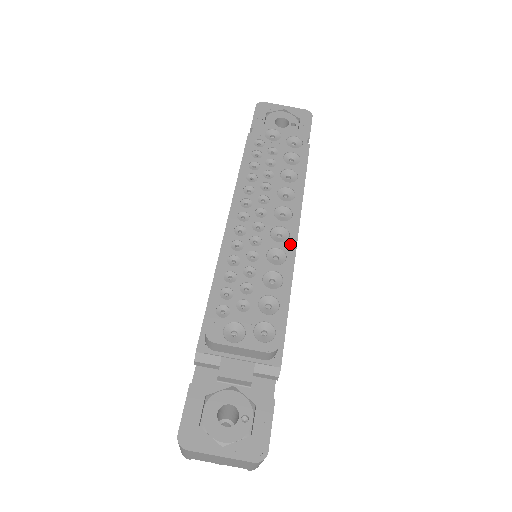
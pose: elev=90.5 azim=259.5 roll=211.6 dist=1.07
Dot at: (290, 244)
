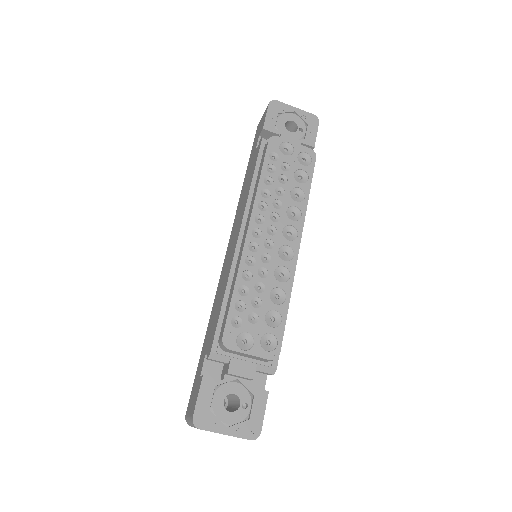
Dot at: (294, 263)
